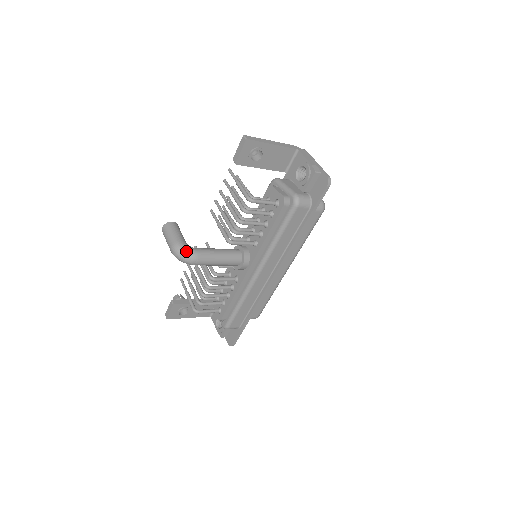
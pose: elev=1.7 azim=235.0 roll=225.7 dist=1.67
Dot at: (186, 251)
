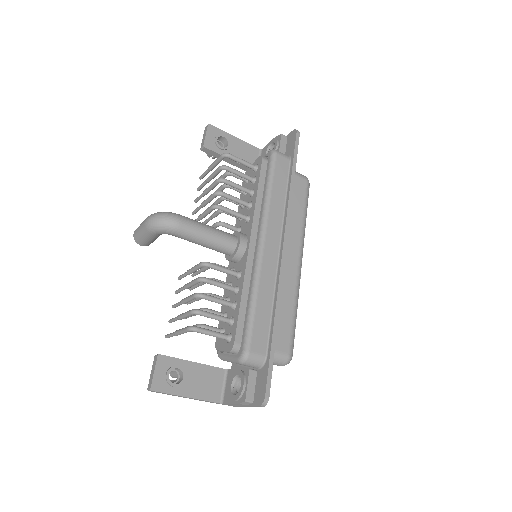
Dot at: (164, 212)
